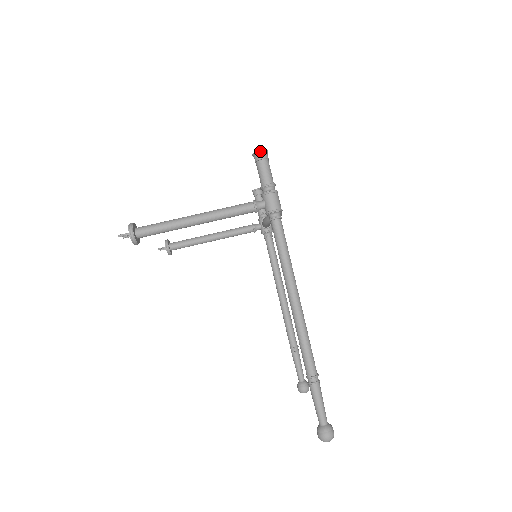
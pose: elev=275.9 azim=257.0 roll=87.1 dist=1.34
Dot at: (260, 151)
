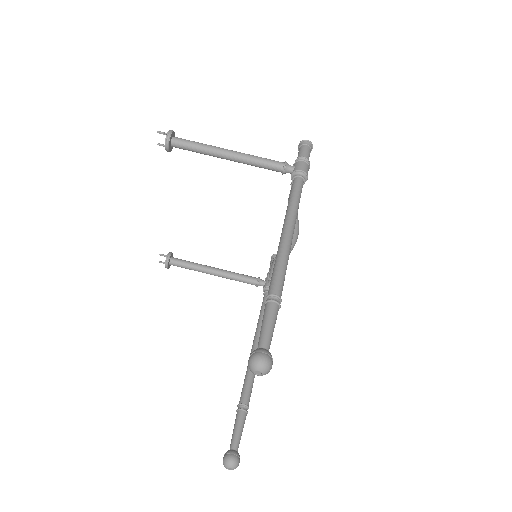
Dot at: (307, 140)
